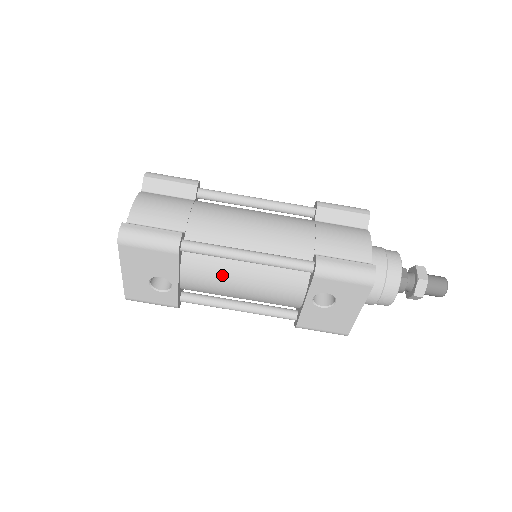
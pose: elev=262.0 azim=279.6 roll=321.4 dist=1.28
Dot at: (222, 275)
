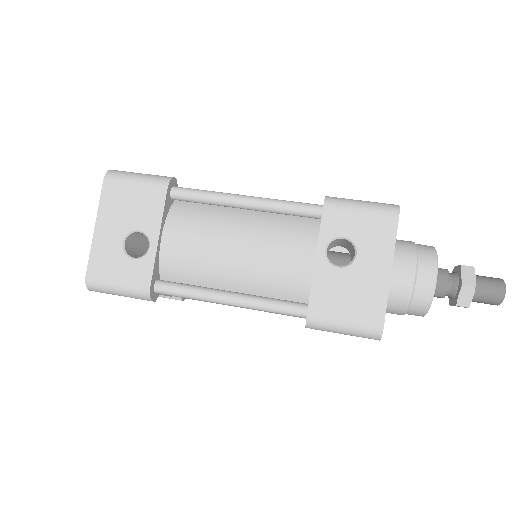
Dot at: (213, 229)
